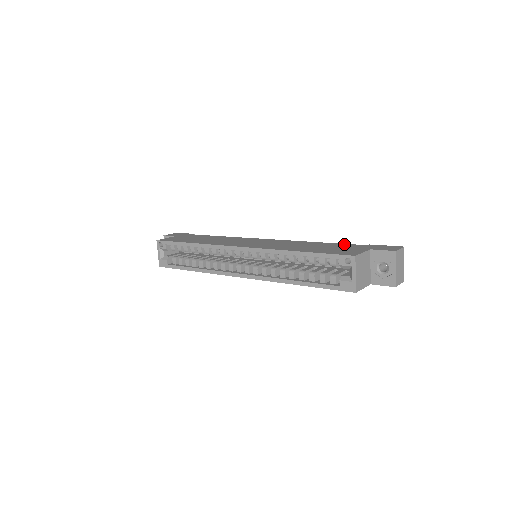
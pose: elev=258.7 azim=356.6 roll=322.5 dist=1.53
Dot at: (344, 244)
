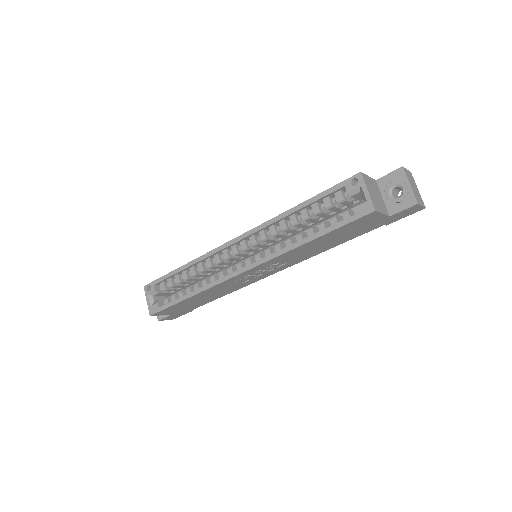
Dot at: occluded
